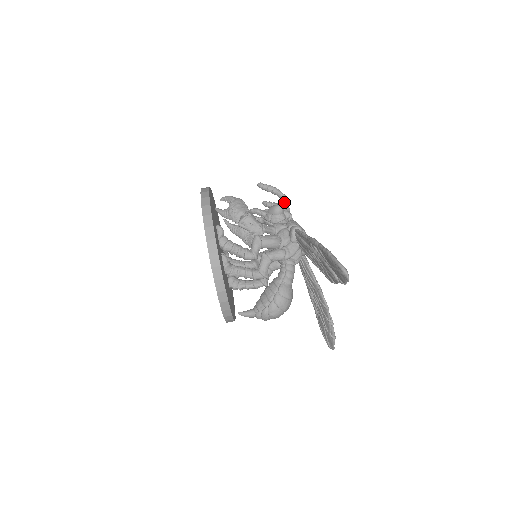
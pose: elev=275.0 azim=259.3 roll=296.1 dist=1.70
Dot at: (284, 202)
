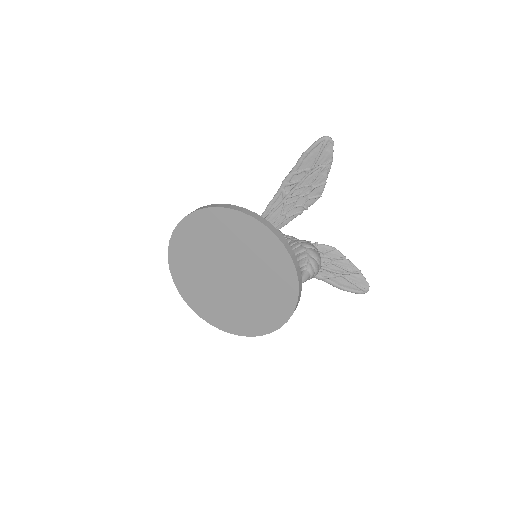
Dot at: occluded
